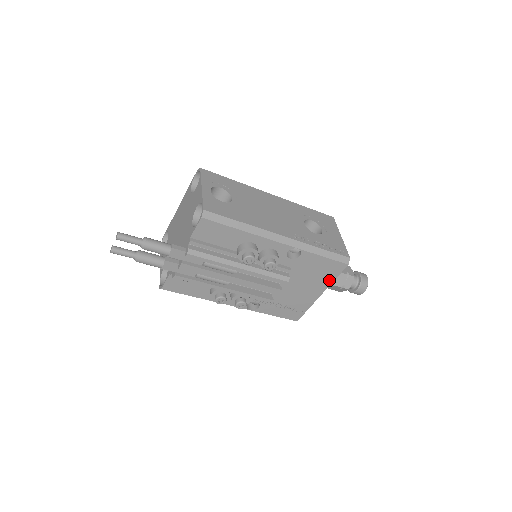
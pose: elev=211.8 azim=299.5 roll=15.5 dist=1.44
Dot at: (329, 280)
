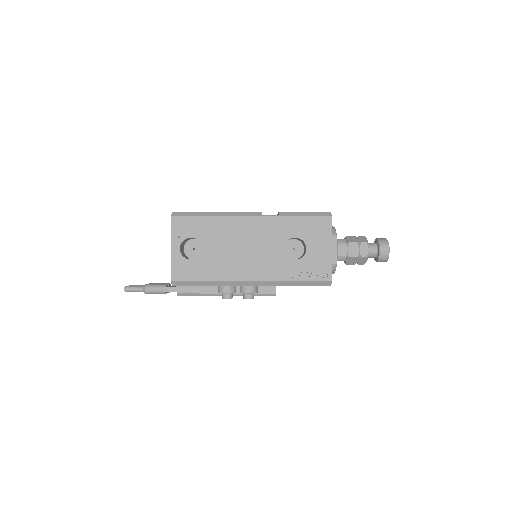
Dot at: occluded
